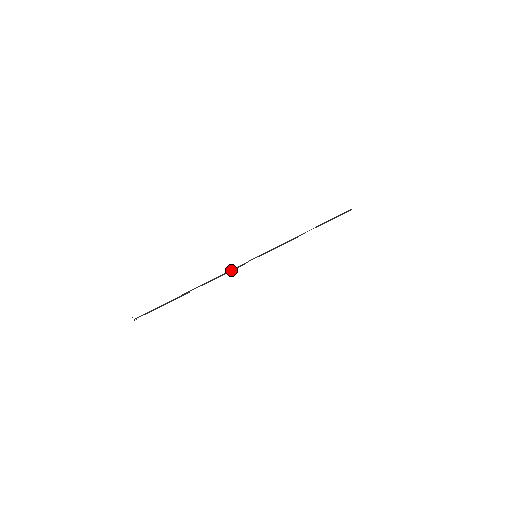
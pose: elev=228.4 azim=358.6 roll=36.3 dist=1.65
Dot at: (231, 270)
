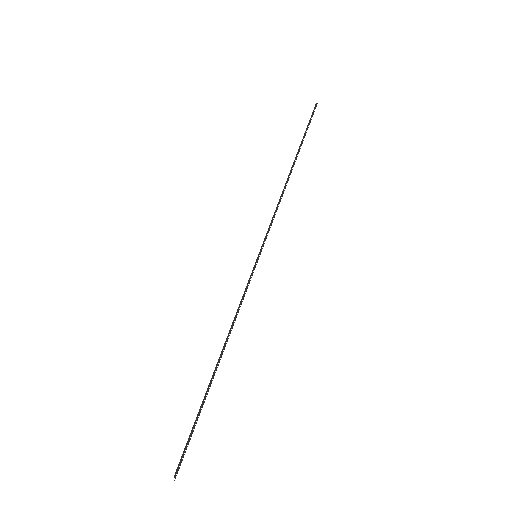
Dot at: (241, 300)
